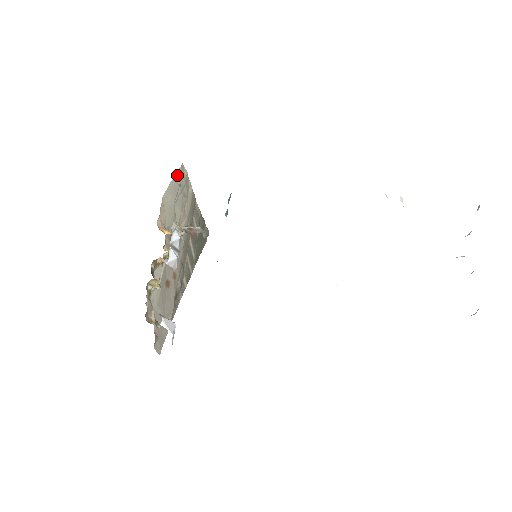
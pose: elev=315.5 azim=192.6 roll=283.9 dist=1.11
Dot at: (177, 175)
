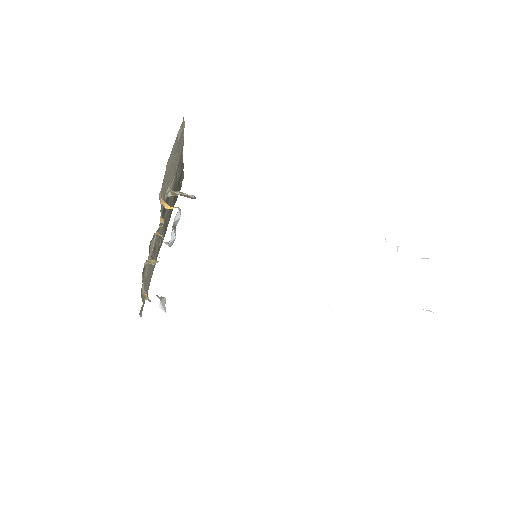
Dot at: (178, 133)
